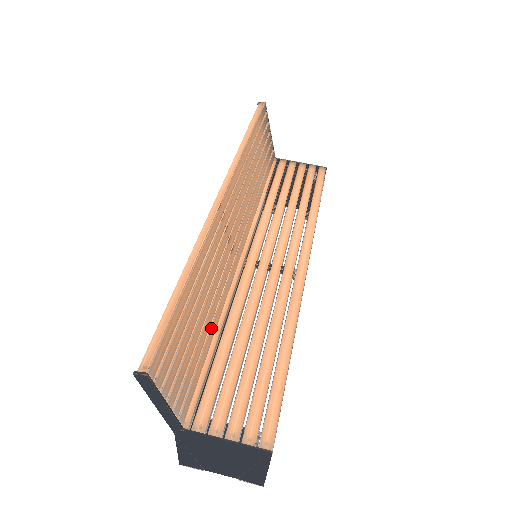
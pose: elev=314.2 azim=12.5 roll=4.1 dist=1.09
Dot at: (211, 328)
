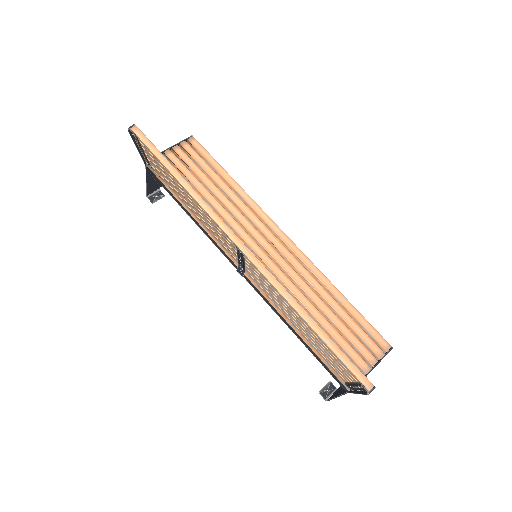
Dot at: occluded
